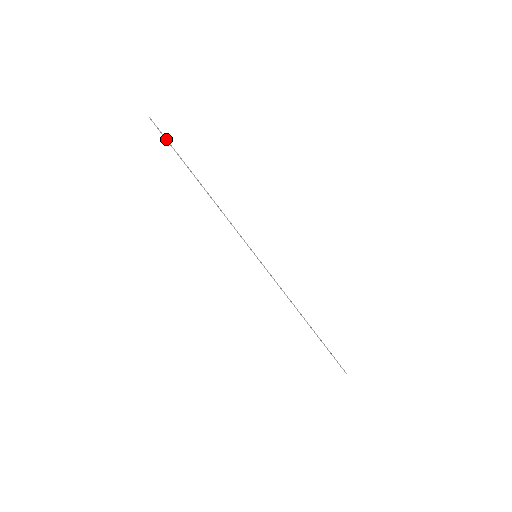
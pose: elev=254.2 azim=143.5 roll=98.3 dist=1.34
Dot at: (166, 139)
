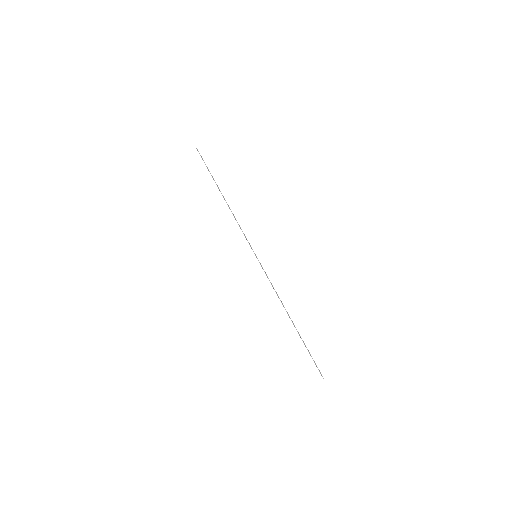
Dot at: occluded
